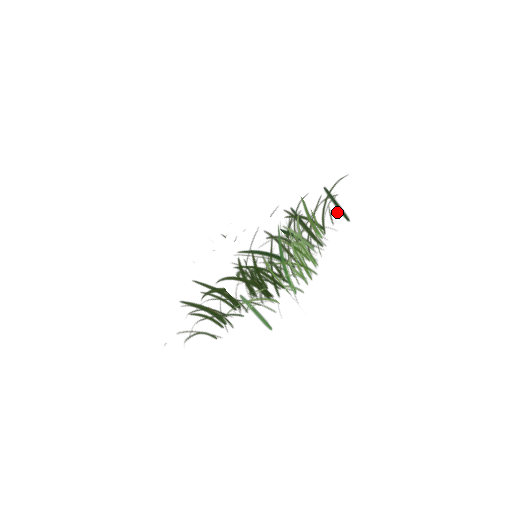
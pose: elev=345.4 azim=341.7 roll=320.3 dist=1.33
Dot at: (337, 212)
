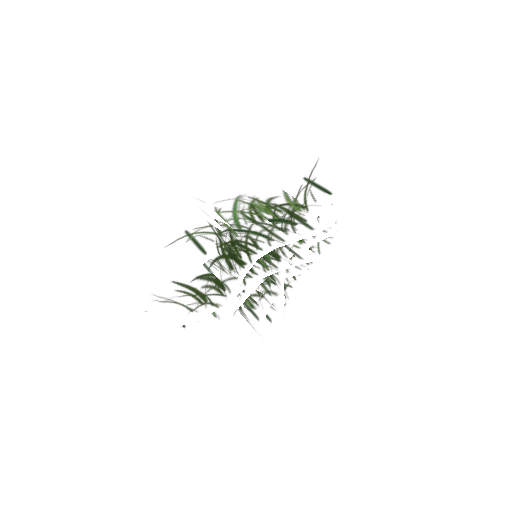
Dot at: (319, 192)
